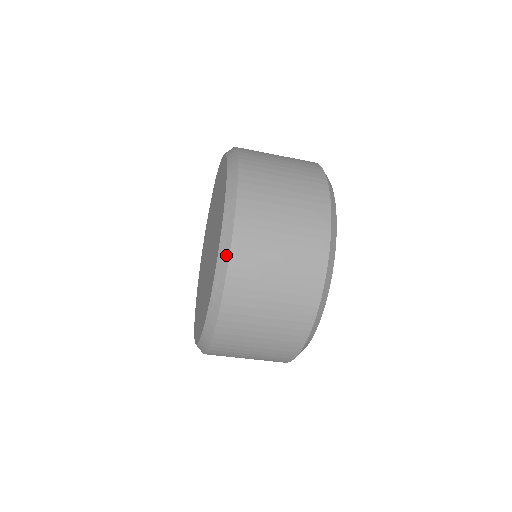
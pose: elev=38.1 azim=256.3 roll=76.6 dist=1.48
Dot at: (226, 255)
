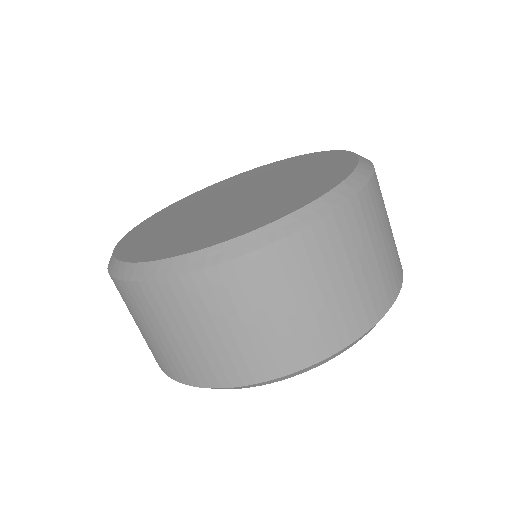
Dot at: (202, 263)
